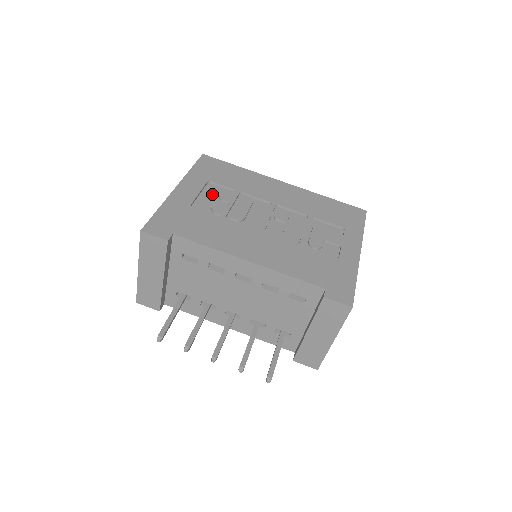
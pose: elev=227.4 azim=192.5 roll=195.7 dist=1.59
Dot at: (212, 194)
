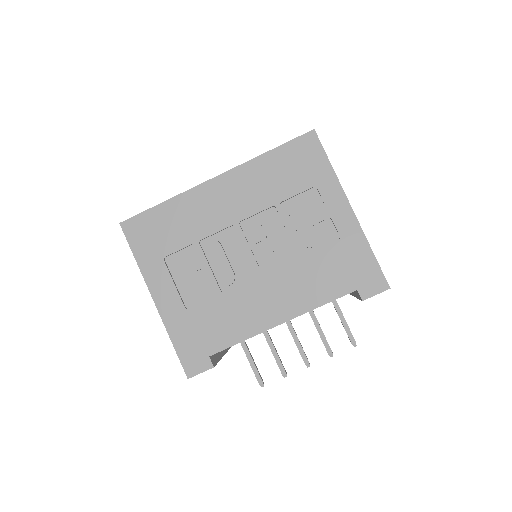
Dot at: (182, 271)
